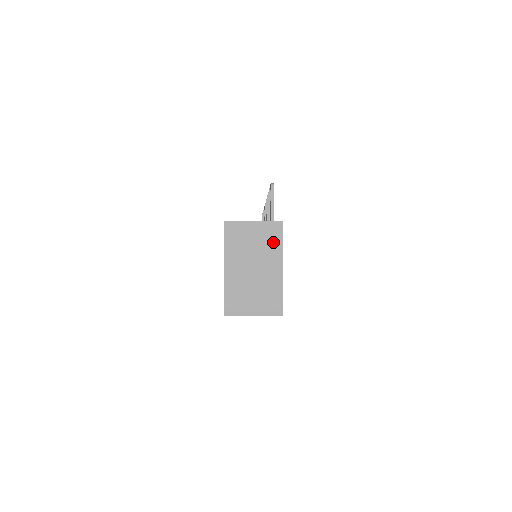
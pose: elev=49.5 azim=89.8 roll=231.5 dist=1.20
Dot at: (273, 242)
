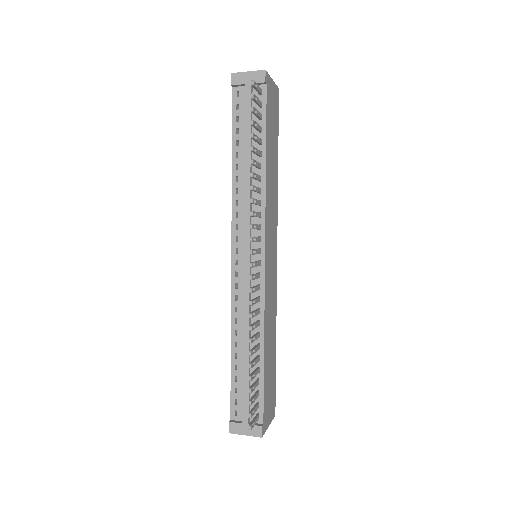
Dot at: occluded
